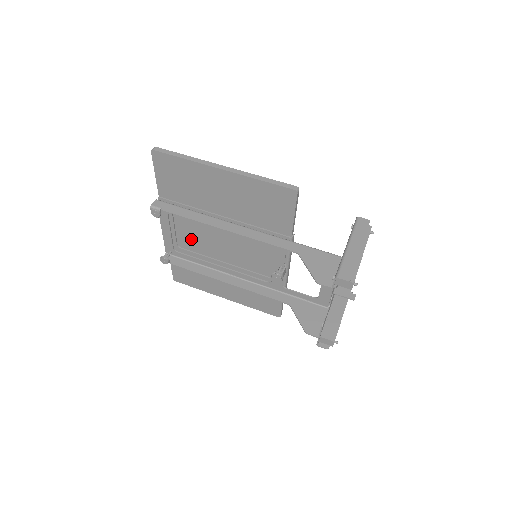
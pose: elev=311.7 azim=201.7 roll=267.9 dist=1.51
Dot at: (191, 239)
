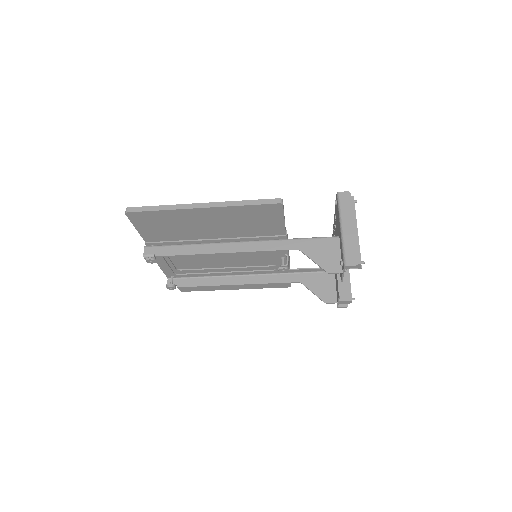
Dot at: (188, 261)
